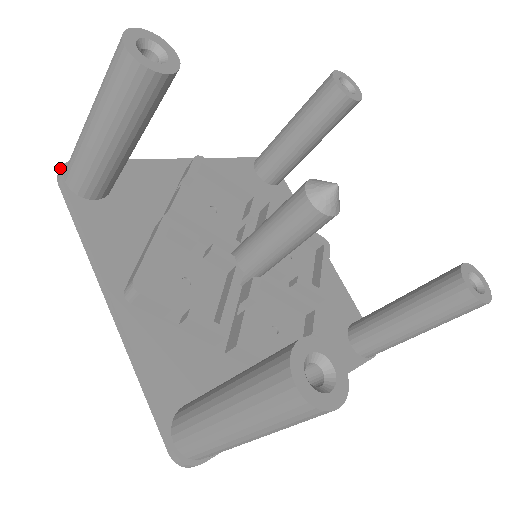
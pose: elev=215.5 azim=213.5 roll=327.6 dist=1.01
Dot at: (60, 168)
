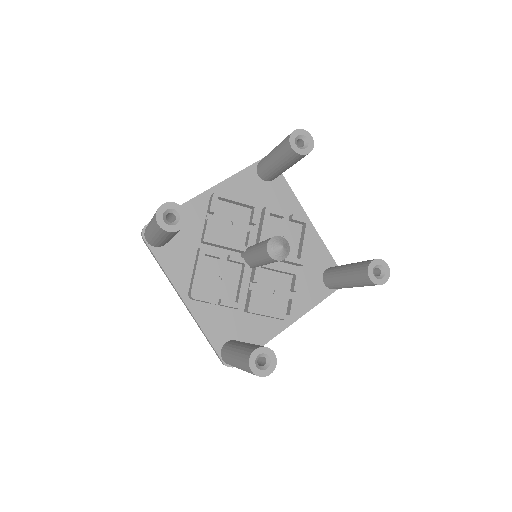
Dot at: (142, 233)
